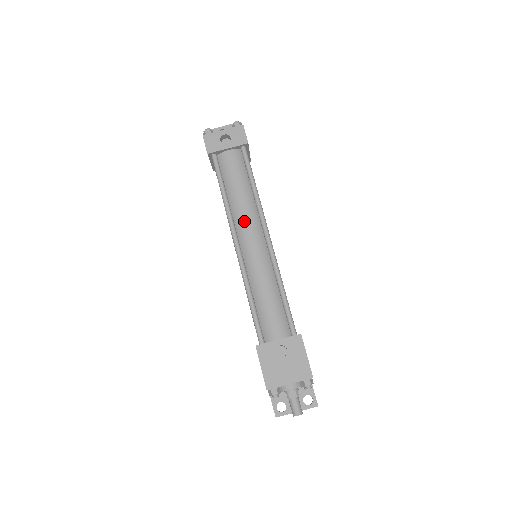
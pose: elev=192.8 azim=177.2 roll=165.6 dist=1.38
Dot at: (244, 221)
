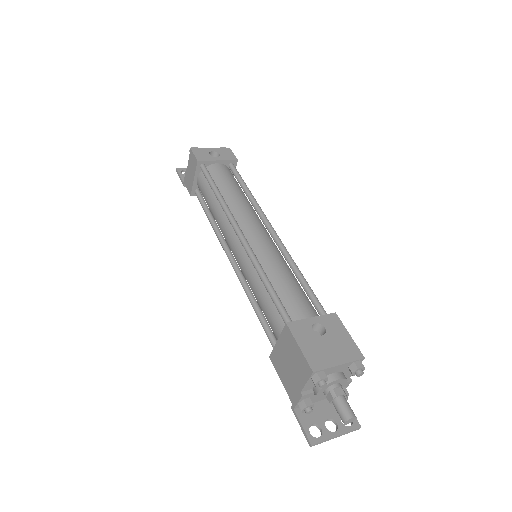
Dot at: (245, 214)
